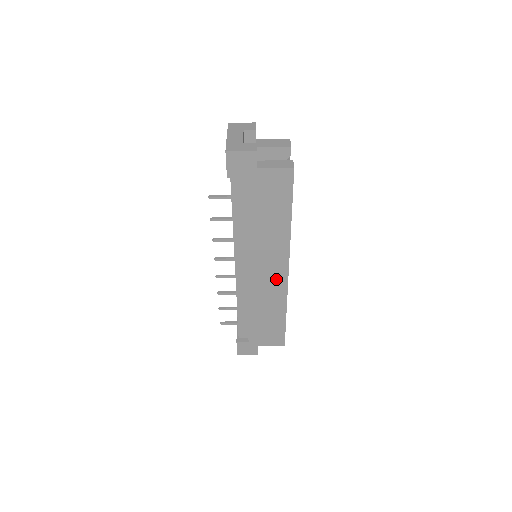
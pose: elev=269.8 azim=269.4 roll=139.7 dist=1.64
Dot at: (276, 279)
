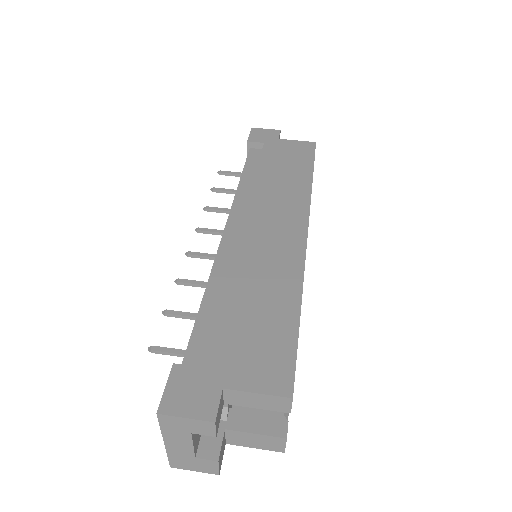
Dot at: (287, 238)
